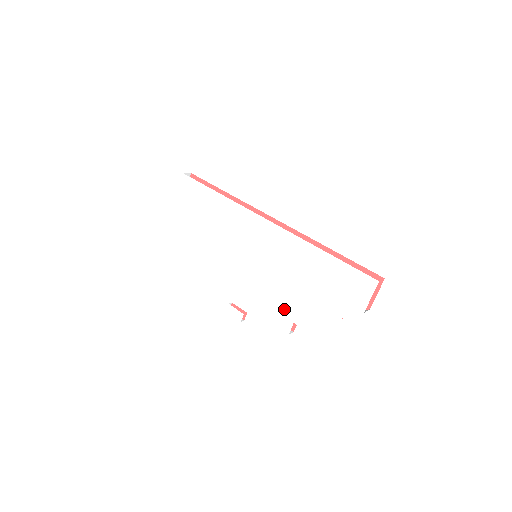
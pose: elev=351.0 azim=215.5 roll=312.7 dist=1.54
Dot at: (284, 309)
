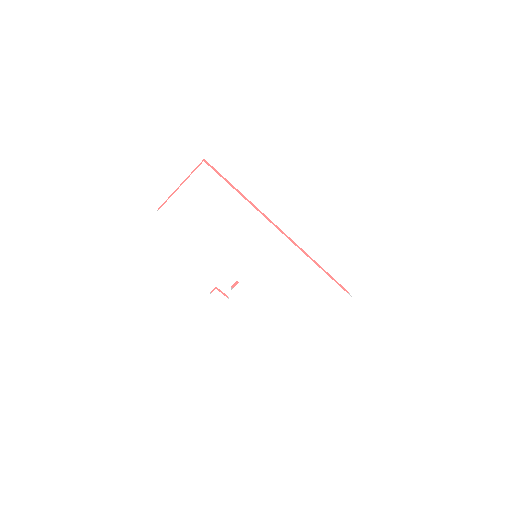
Dot at: (271, 302)
